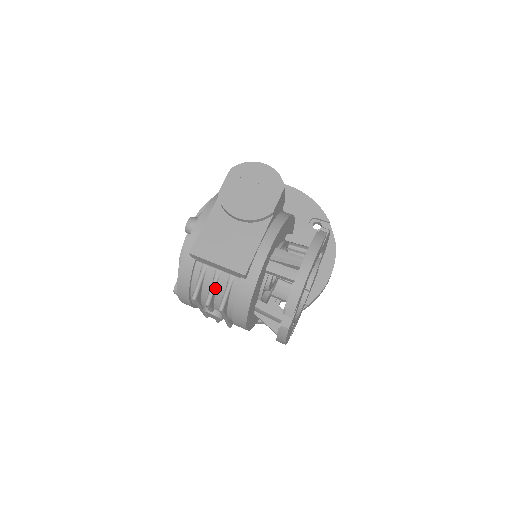
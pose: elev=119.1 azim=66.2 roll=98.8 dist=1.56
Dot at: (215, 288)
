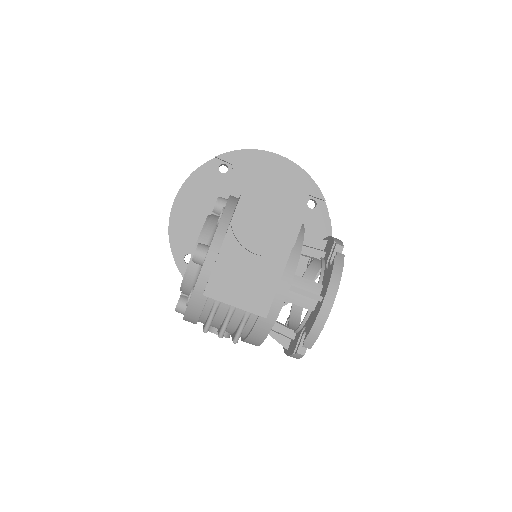
Dot at: (229, 321)
